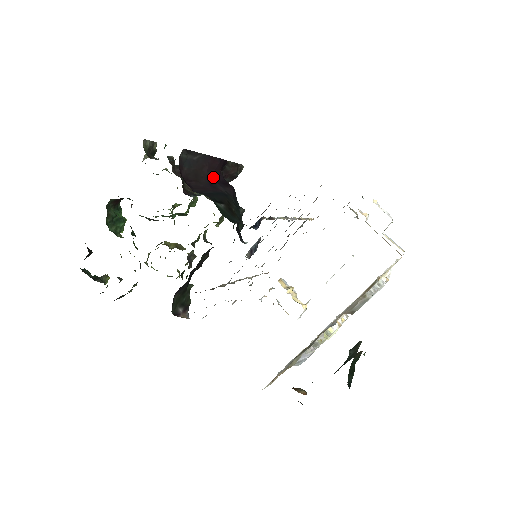
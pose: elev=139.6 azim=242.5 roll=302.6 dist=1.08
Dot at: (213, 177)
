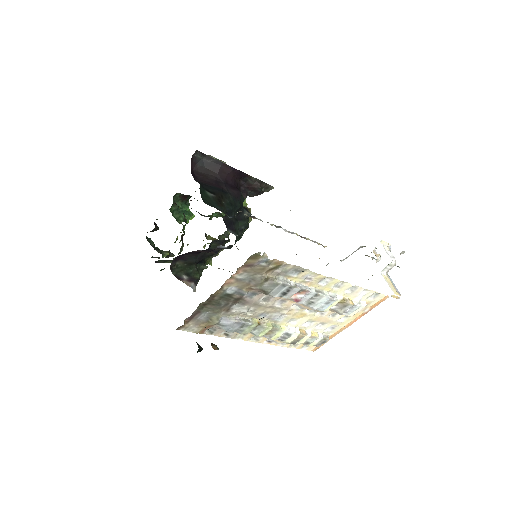
Dot at: (222, 179)
